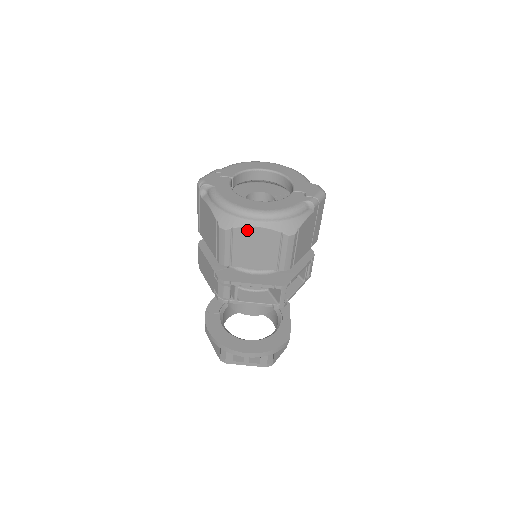
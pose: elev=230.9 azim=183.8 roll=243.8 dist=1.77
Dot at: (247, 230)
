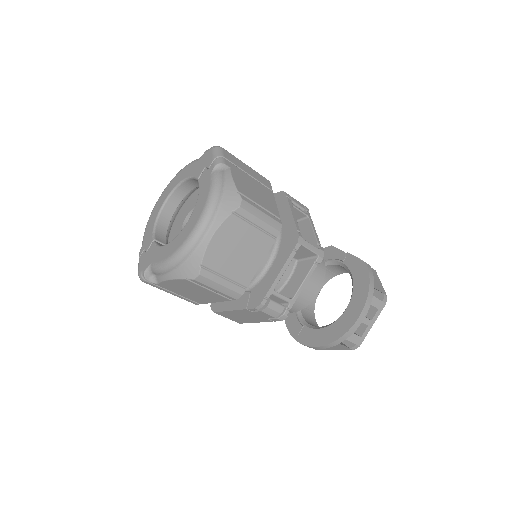
Dot at: (211, 250)
